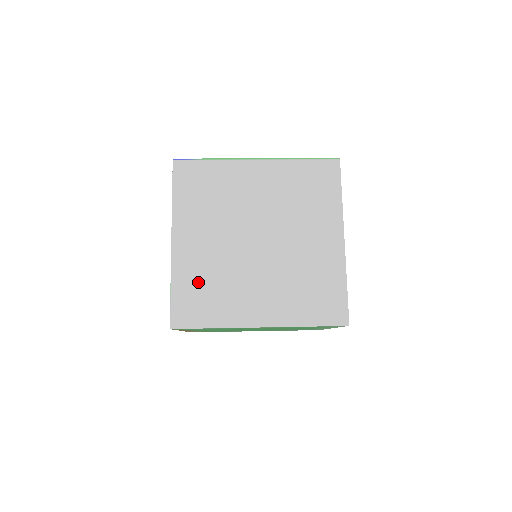
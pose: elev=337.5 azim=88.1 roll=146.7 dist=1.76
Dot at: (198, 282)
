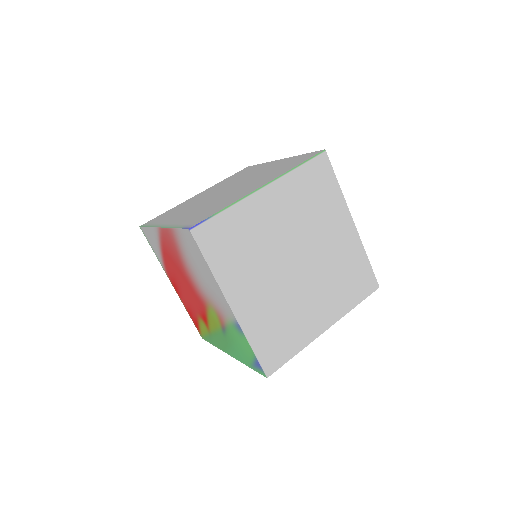
Dot at: (269, 328)
